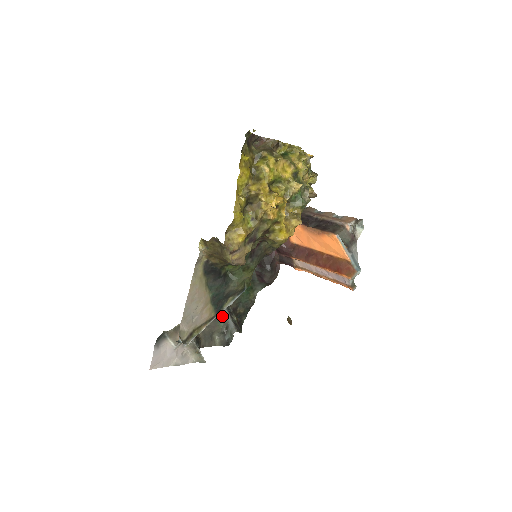
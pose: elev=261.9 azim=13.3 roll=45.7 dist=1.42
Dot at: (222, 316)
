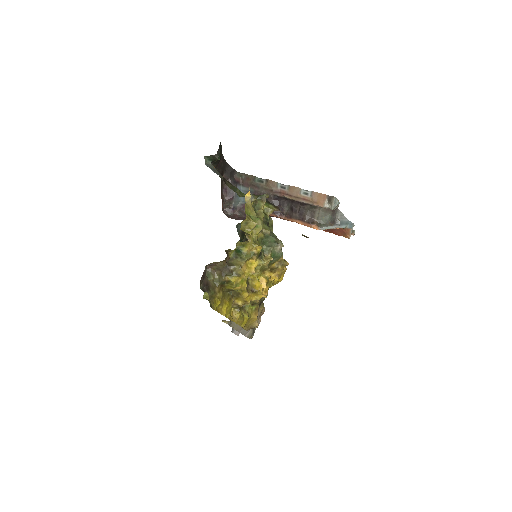
Dot at: occluded
